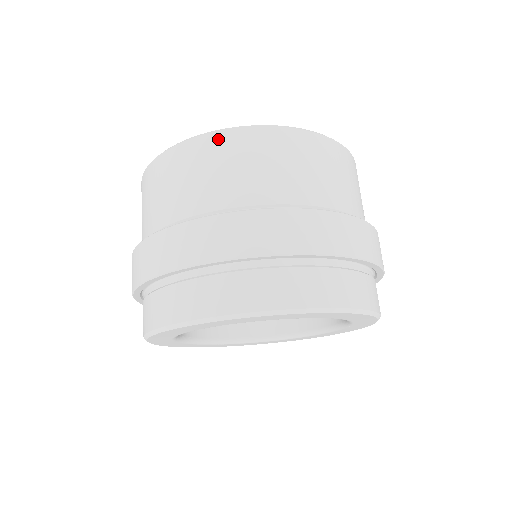
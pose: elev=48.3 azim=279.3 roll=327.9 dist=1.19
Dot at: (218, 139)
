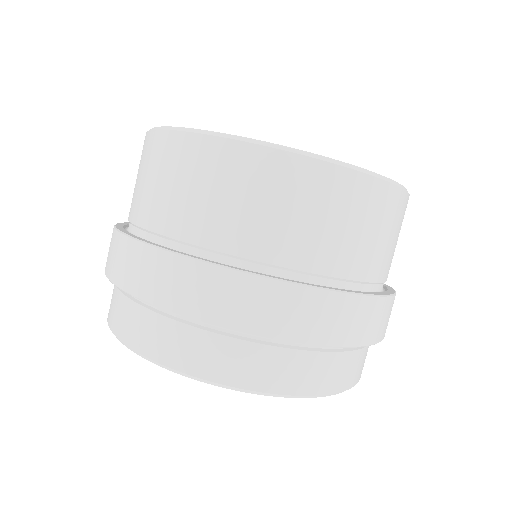
Dot at: (359, 184)
